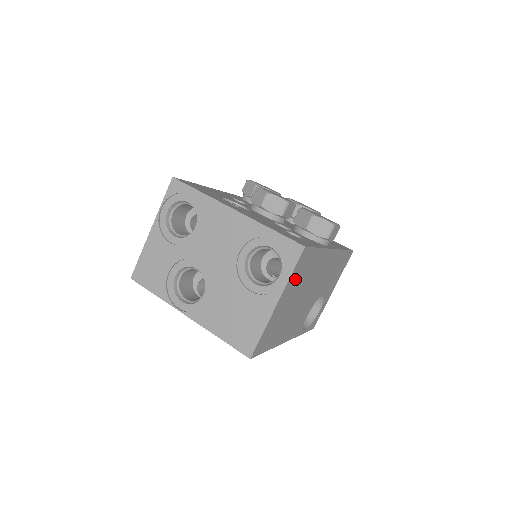
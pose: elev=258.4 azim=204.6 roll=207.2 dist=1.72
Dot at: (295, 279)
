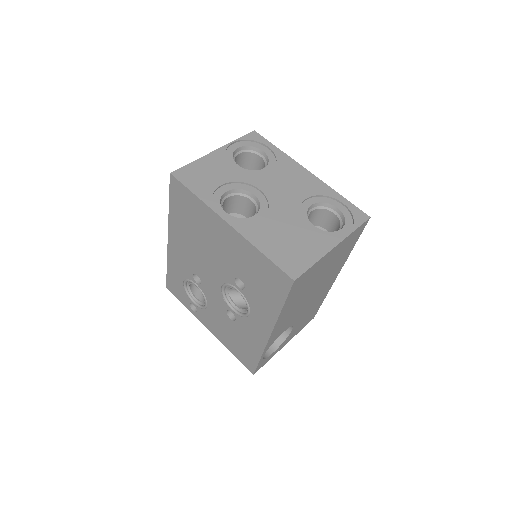
Dot at: (344, 245)
